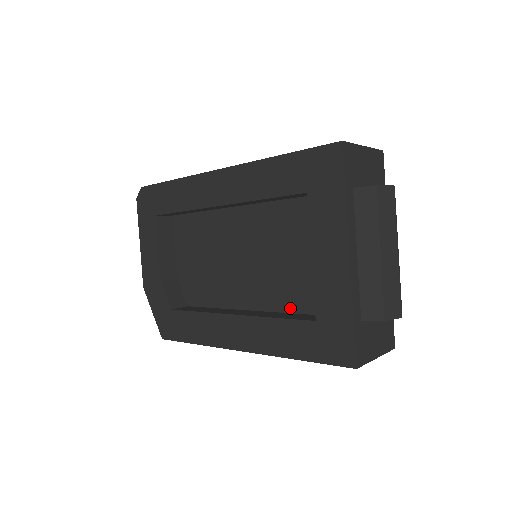
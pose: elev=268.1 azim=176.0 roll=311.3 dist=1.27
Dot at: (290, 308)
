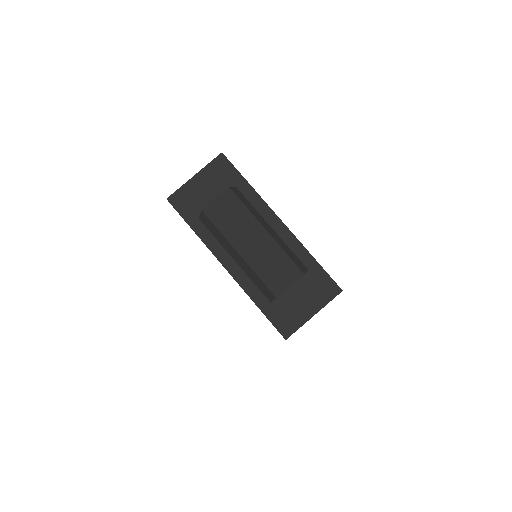
Dot at: occluded
